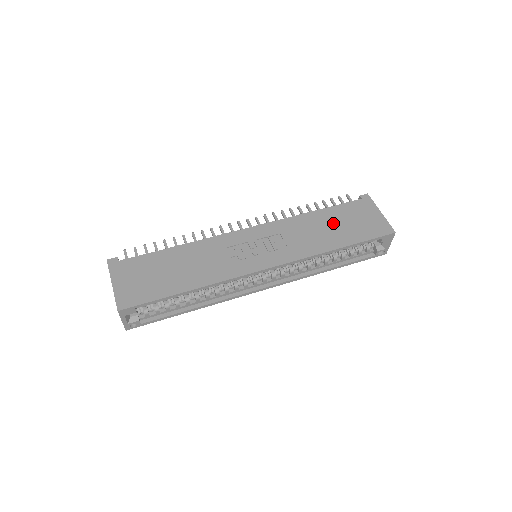
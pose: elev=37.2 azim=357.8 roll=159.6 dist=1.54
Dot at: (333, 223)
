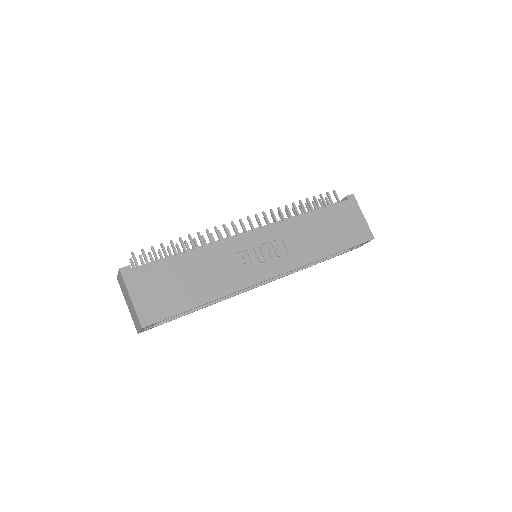
Dot at: (326, 227)
